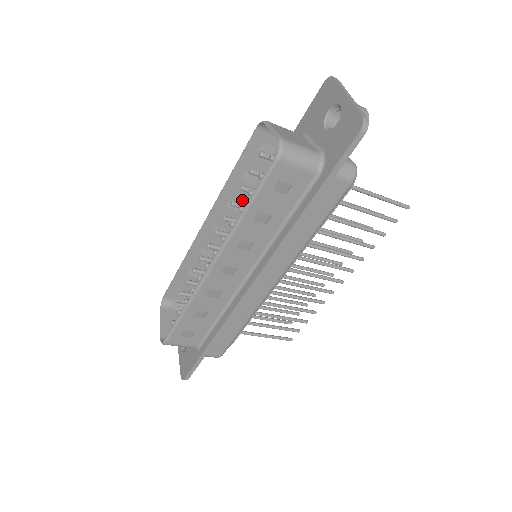
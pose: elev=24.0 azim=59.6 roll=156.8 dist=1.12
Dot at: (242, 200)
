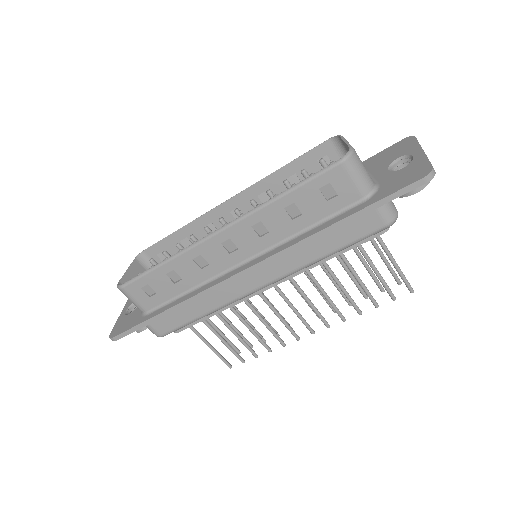
Dot at: occluded
